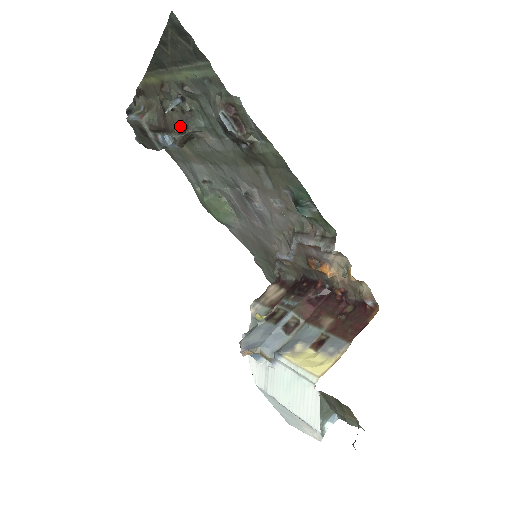
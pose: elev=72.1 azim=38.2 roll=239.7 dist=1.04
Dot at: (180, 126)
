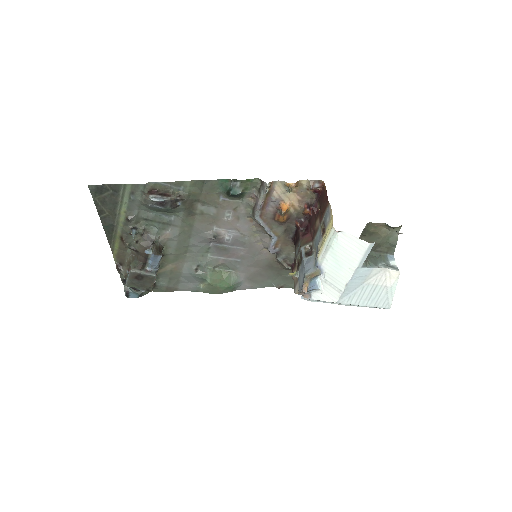
Dot at: (149, 245)
